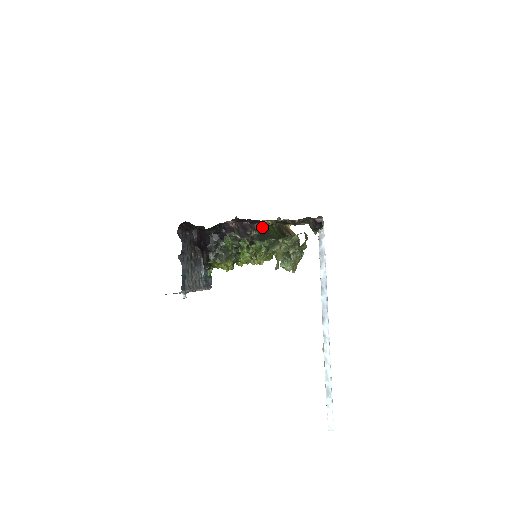
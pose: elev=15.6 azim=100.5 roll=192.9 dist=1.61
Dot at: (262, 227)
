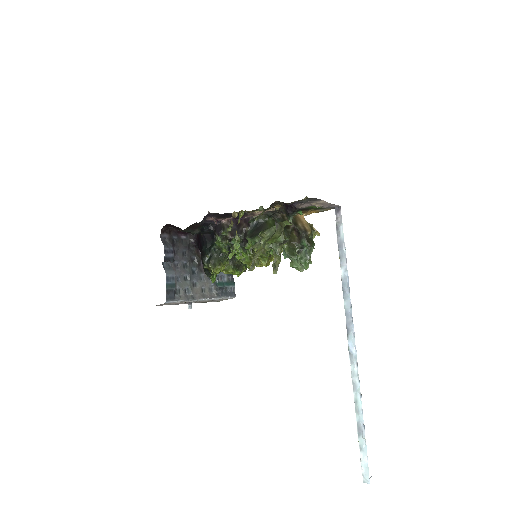
Dot at: (257, 221)
